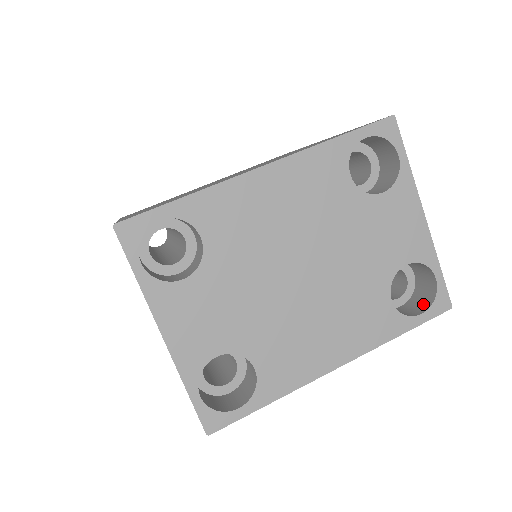
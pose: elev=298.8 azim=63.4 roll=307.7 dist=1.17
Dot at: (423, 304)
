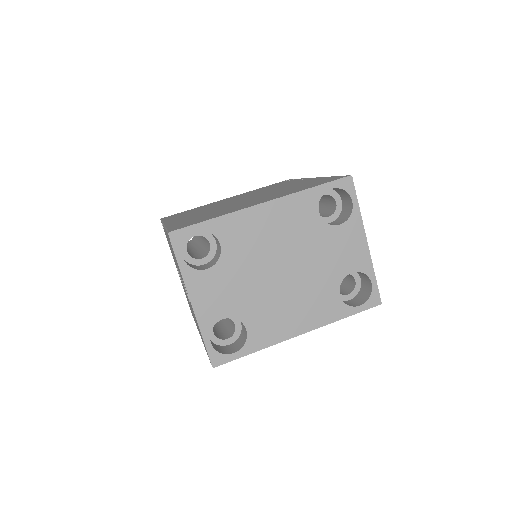
Dot at: (363, 300)
